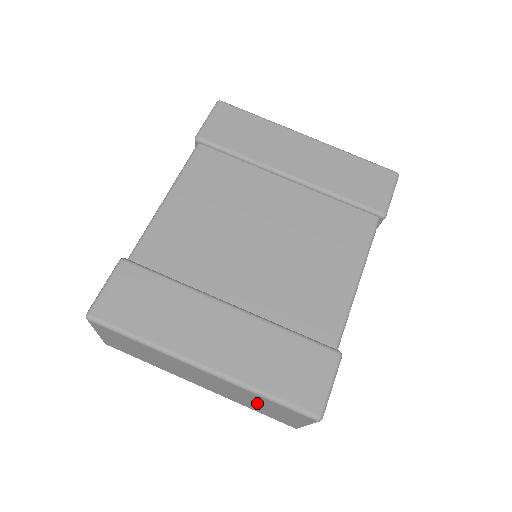
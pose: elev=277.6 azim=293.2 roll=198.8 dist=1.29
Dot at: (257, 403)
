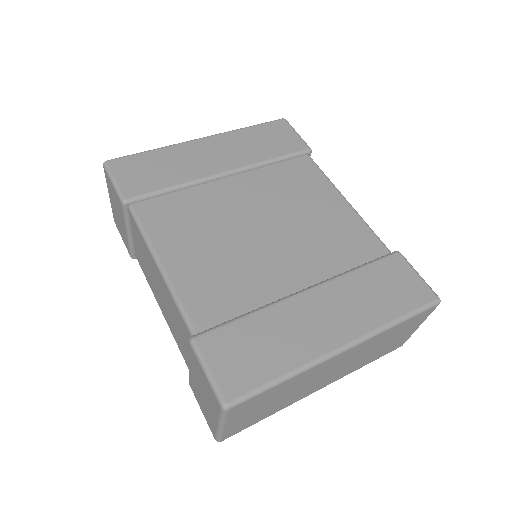
Dot at: (383, 344)
